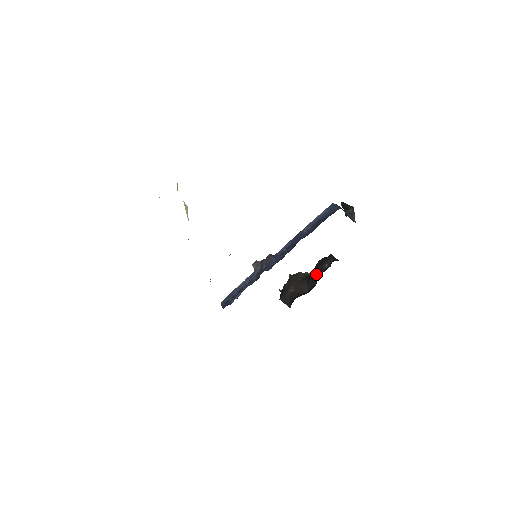
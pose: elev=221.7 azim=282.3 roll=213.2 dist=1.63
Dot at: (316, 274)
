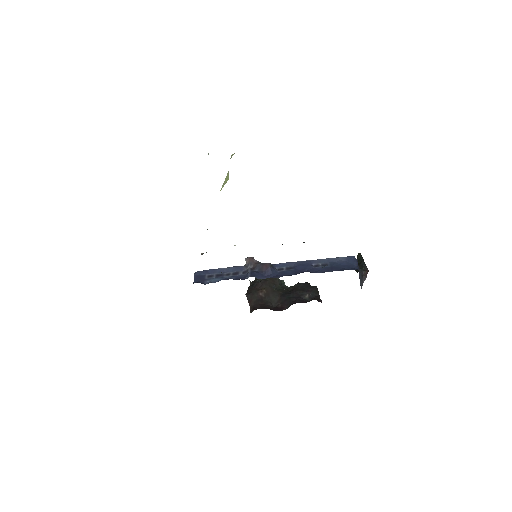
Dot at: (293, 296)
